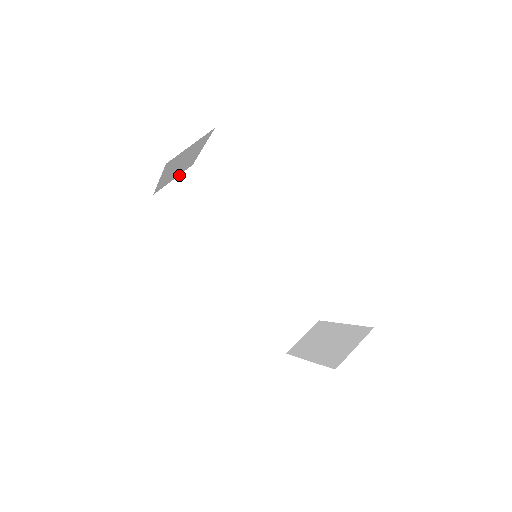
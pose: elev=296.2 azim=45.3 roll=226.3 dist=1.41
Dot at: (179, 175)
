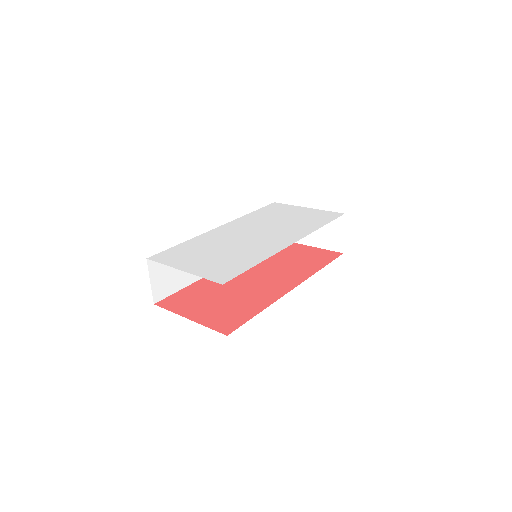
Dot at: (149, 275)
